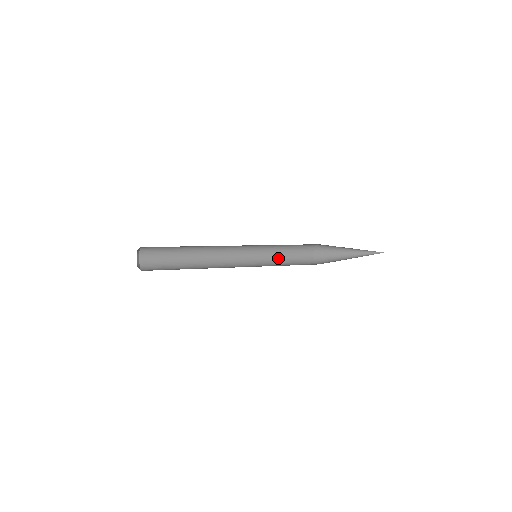
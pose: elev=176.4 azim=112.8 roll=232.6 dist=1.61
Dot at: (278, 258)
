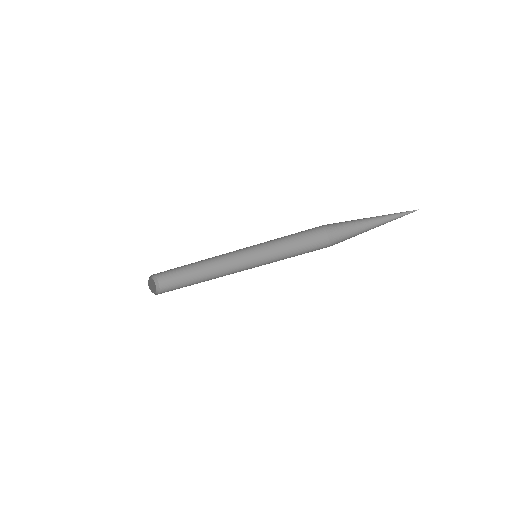
Dot at: occluded
